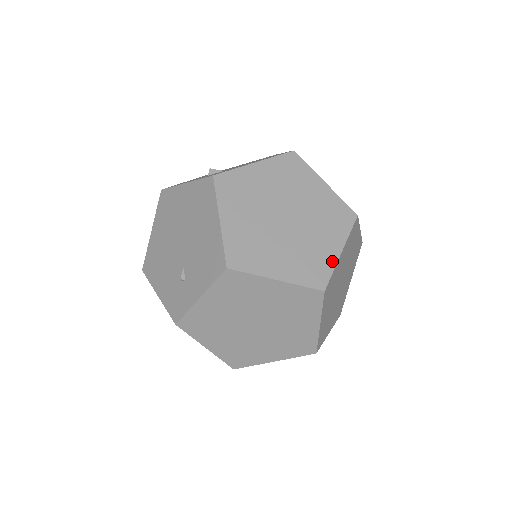
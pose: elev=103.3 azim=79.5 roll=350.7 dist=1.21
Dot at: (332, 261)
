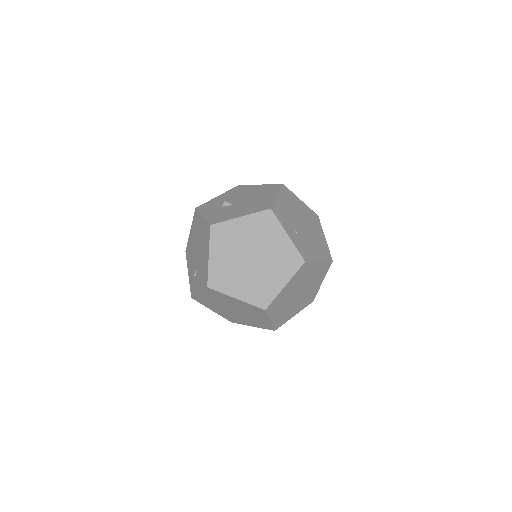
Dot at: (276, 292)
